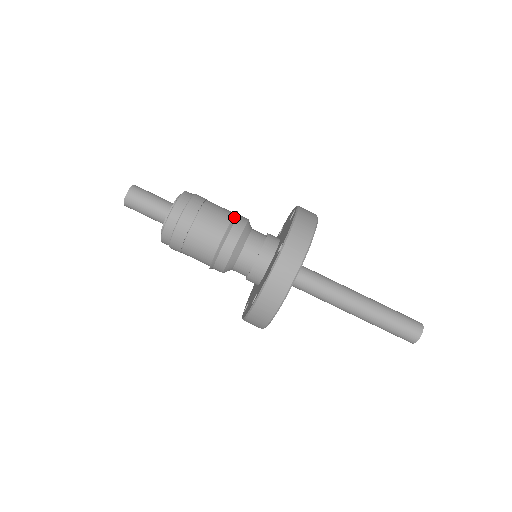
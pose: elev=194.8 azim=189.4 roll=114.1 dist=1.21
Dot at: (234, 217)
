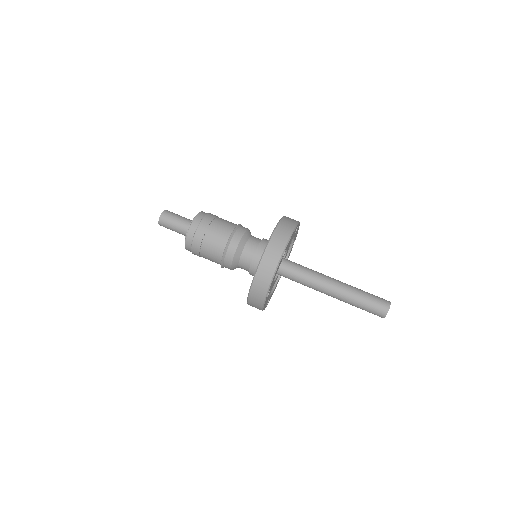
Dot at: (236, 227)
